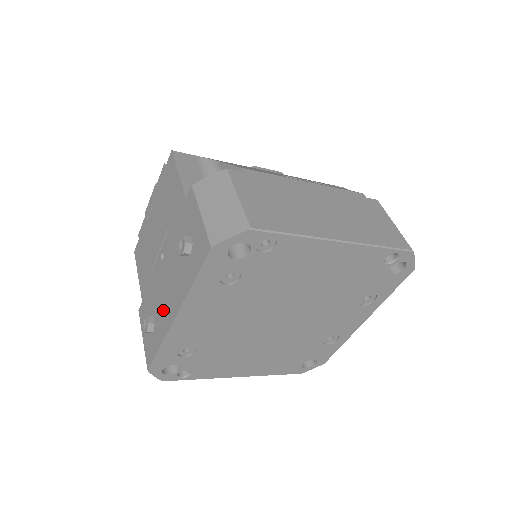
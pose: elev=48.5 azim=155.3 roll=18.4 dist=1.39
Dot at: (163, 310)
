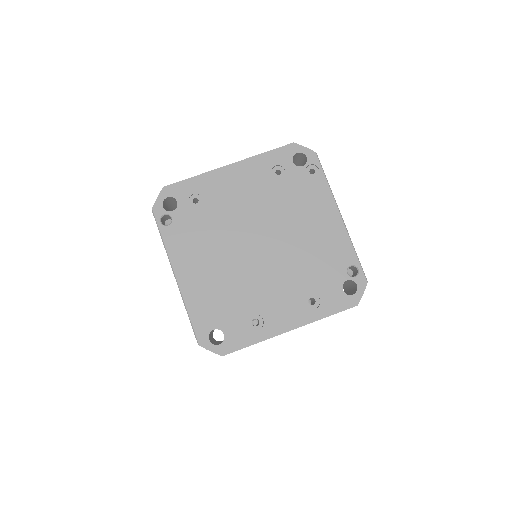
Dot at: occluded
